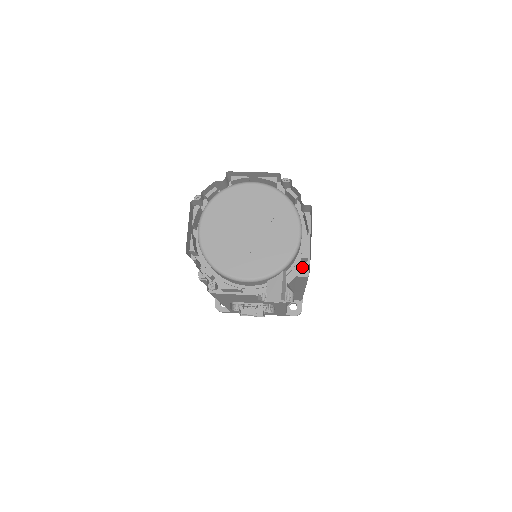
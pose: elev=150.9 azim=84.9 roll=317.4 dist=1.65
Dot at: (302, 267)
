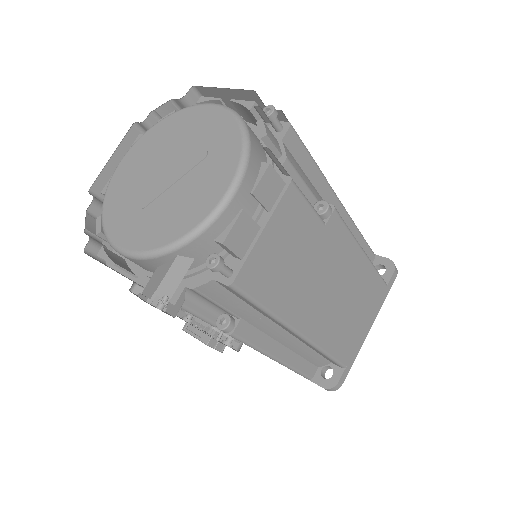
Dot at: (212, 260)
